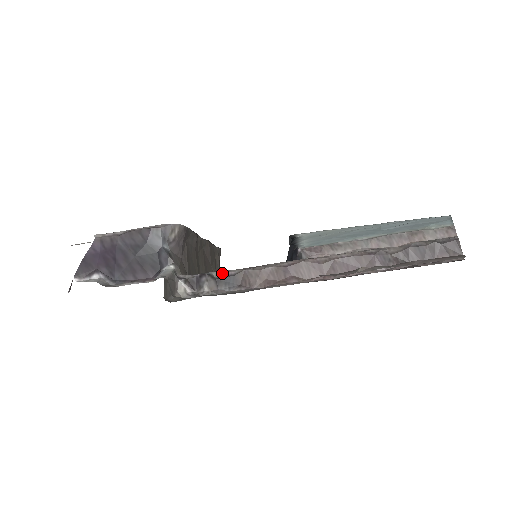
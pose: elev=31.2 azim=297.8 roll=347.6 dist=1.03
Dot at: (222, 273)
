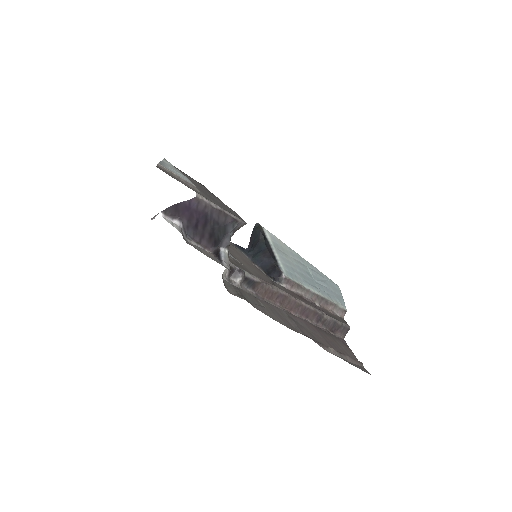
Dot at: (250, 276)
